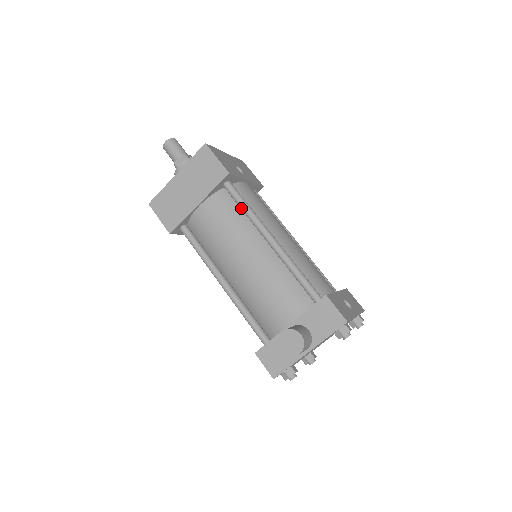
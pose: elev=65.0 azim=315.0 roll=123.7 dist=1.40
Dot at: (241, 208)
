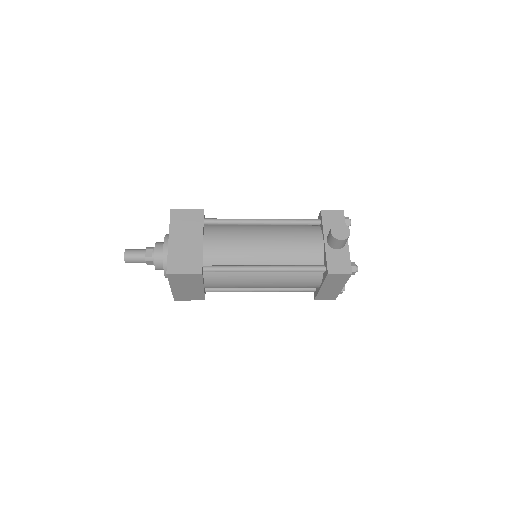
Dot at: (228, 223)
